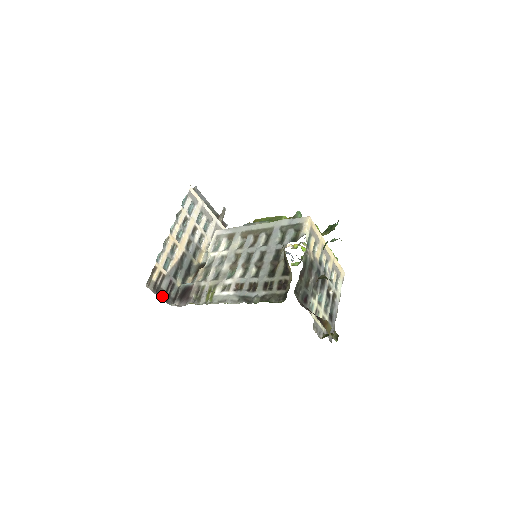
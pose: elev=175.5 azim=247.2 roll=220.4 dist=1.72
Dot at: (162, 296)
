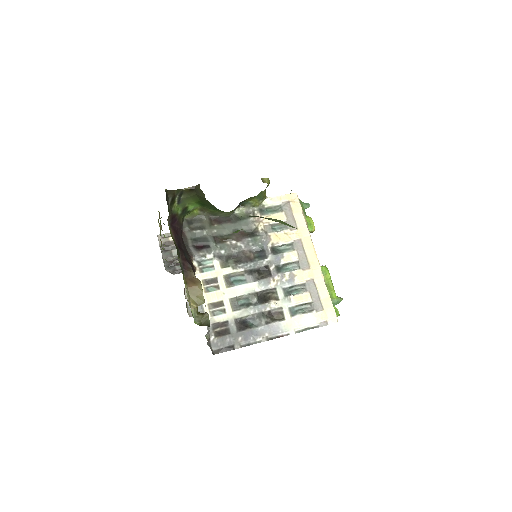
Dot at: (166, 257)
